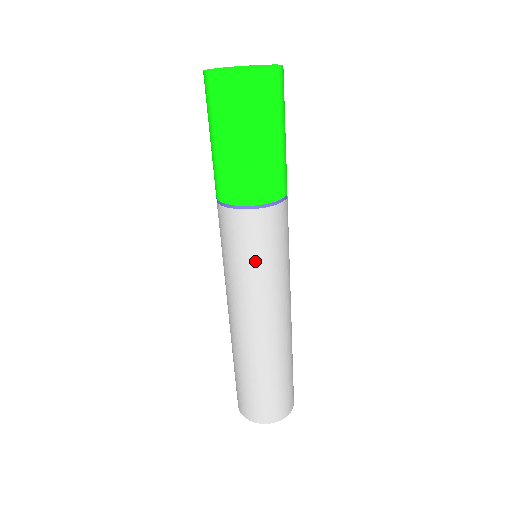
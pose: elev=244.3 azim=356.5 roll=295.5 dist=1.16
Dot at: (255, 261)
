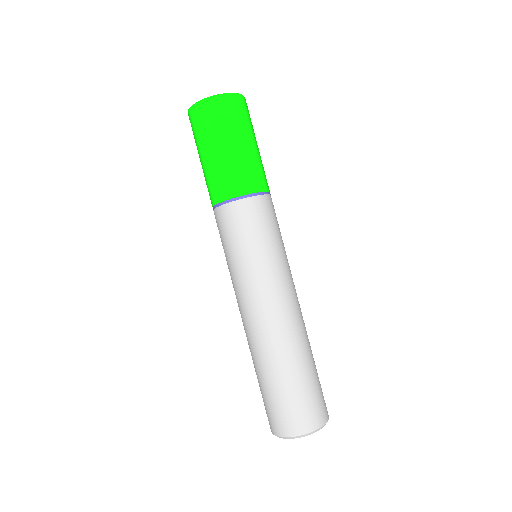
Dot at: (270, 242)
